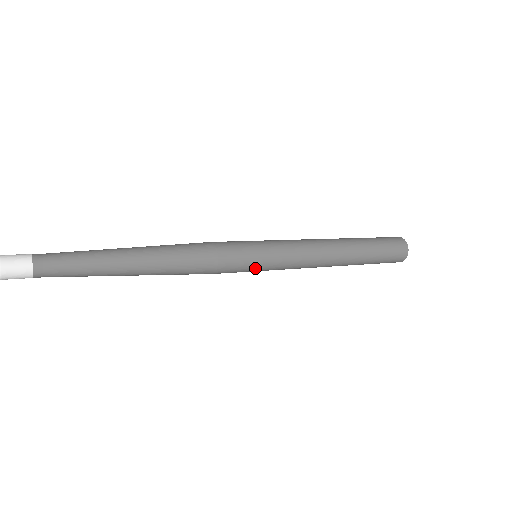
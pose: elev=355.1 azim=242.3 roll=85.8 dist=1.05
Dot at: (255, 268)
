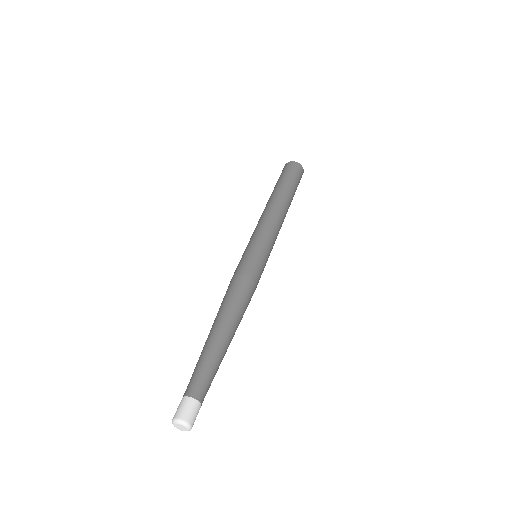
Dot at: occluded
